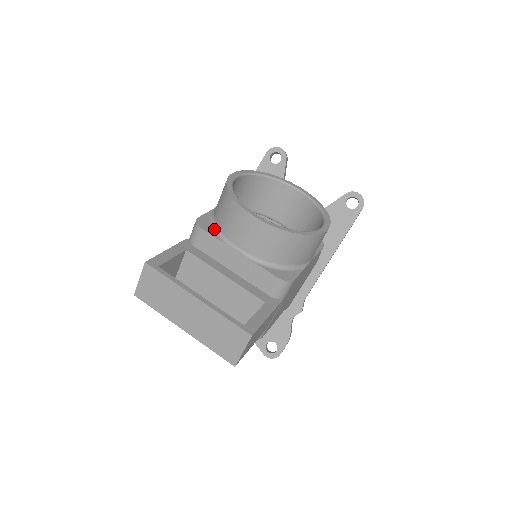
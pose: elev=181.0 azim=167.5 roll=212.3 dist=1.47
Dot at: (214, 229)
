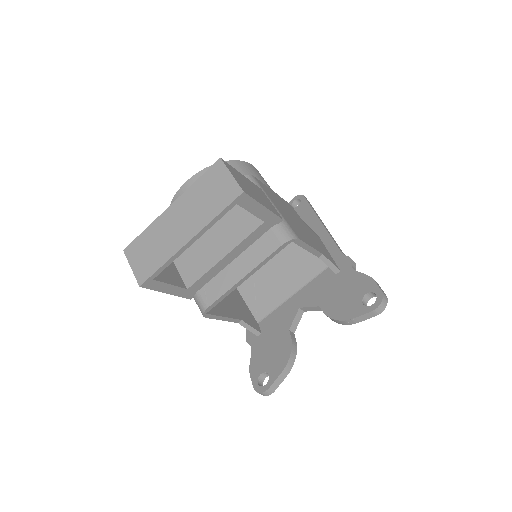
Dot at: occluded
